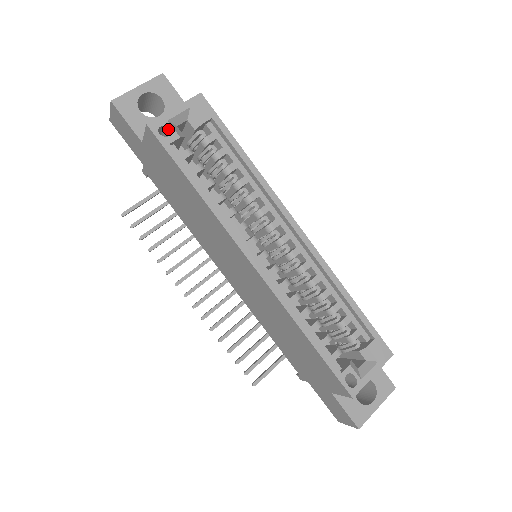
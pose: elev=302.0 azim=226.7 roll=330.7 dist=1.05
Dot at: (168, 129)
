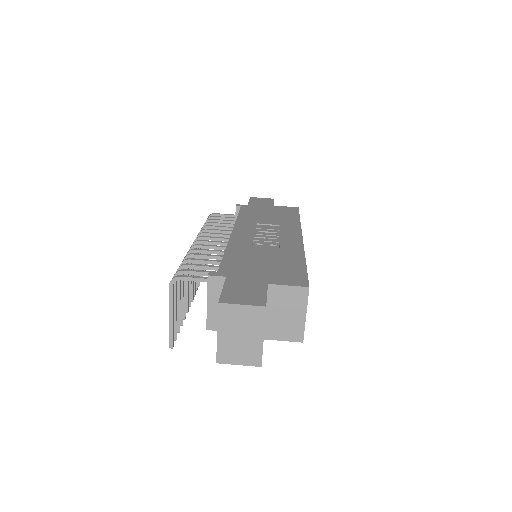
Dot at: occluded
